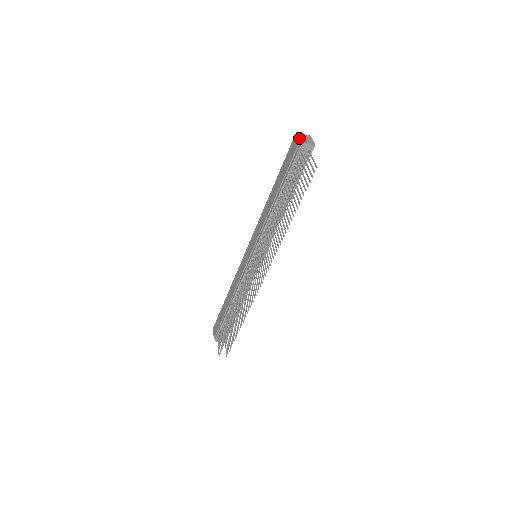
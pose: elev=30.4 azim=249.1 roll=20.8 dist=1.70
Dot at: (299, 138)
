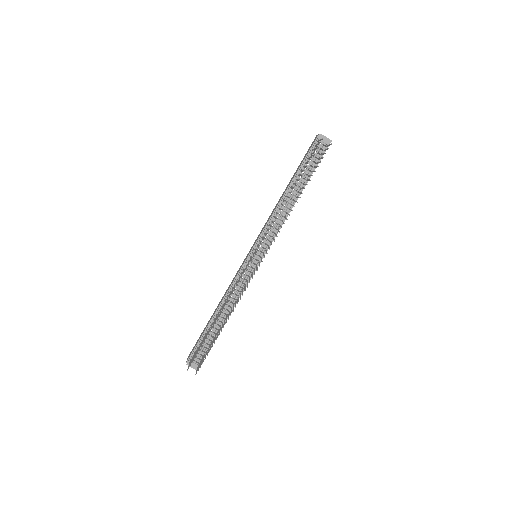
Dot at: (318, 134)
